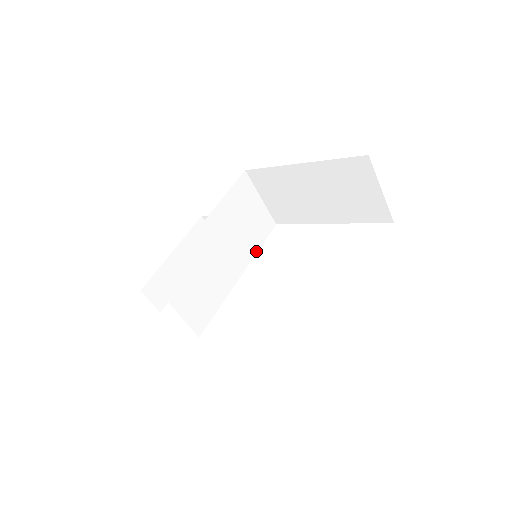
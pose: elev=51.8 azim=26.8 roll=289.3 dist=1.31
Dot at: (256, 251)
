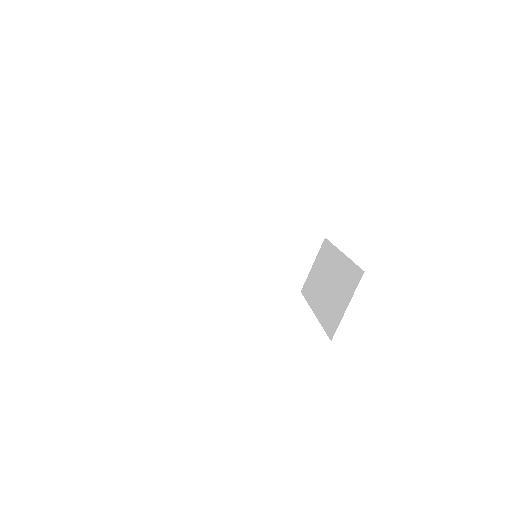
Dot at: (269, 279)
